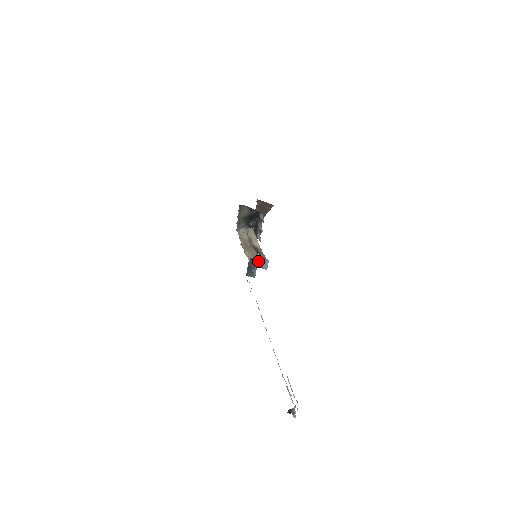
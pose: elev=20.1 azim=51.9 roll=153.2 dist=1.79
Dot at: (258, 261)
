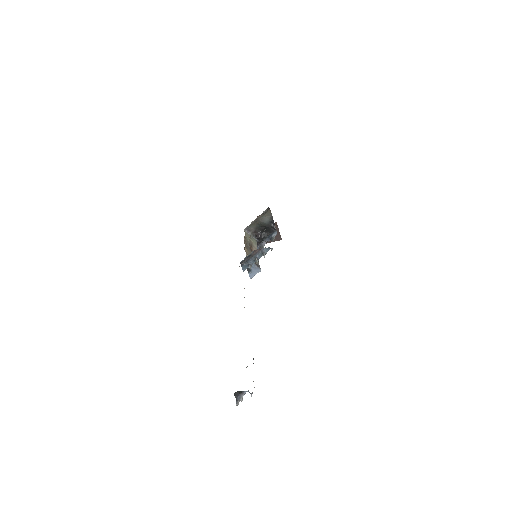
Dot at: occluded
